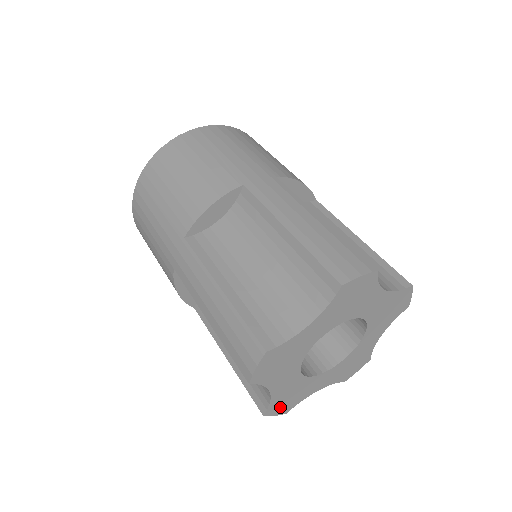
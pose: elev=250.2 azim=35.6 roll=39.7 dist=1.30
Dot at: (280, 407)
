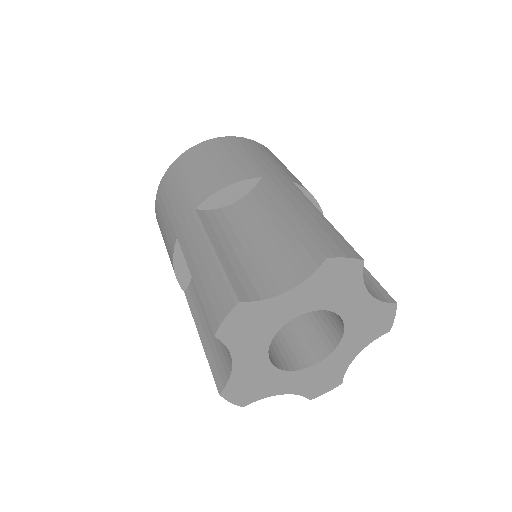
Dot at: (238, 393)
